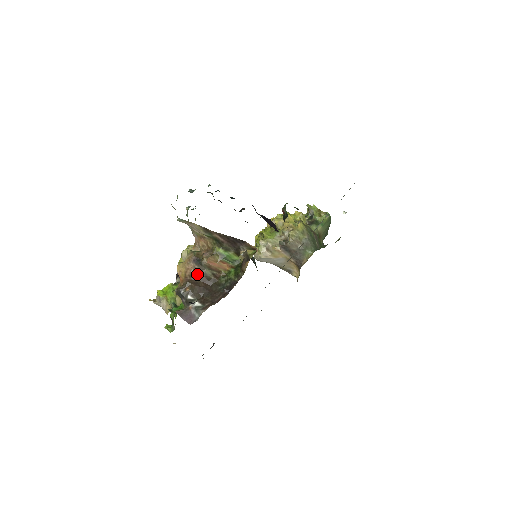
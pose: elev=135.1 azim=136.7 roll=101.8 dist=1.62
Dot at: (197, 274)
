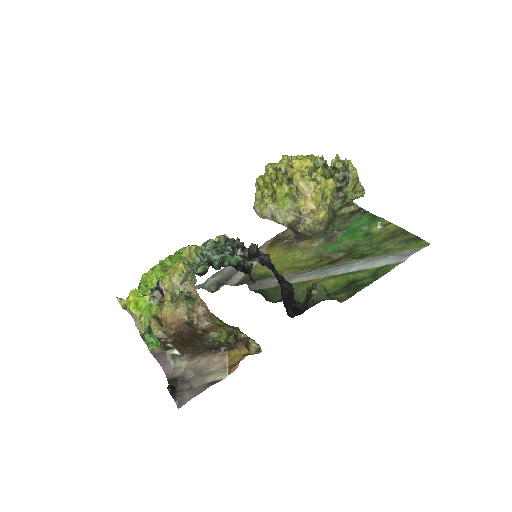
Dot at: (185, 329)
